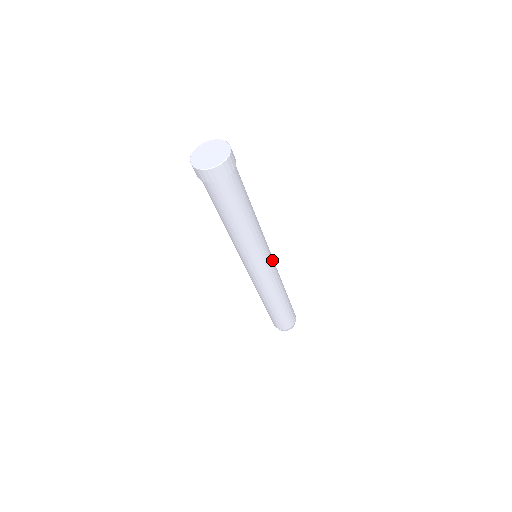
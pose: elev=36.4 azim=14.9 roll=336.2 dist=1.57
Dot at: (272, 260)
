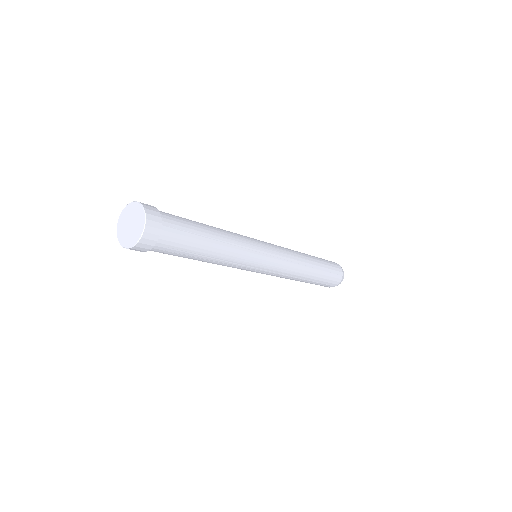
Dot at: (271, 266)
